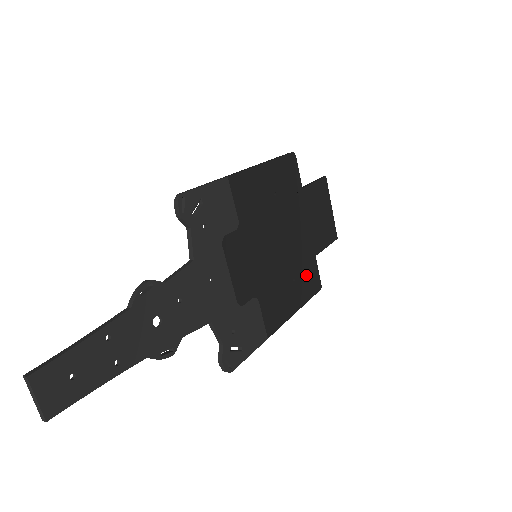
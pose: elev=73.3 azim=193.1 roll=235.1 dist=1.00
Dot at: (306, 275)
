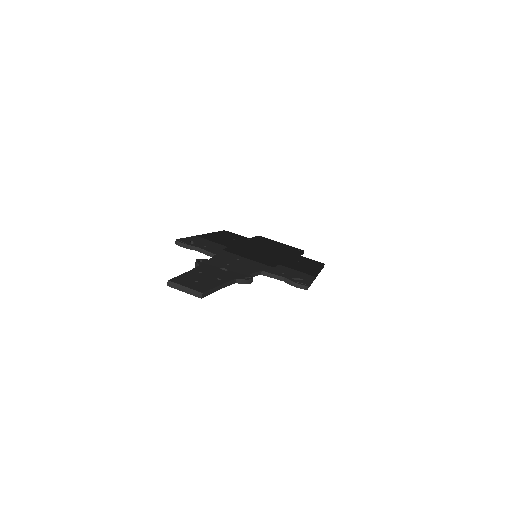
Dot at: (304, 260)
